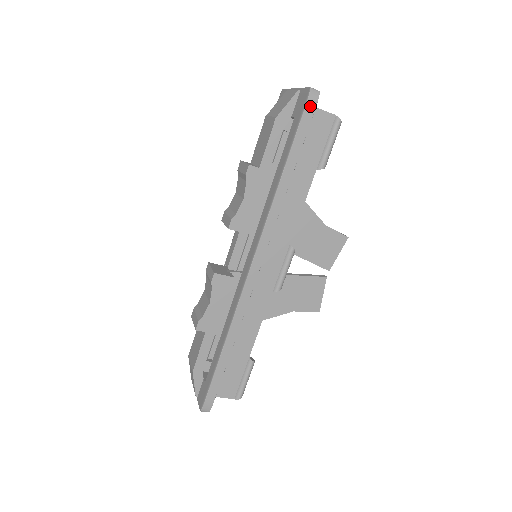
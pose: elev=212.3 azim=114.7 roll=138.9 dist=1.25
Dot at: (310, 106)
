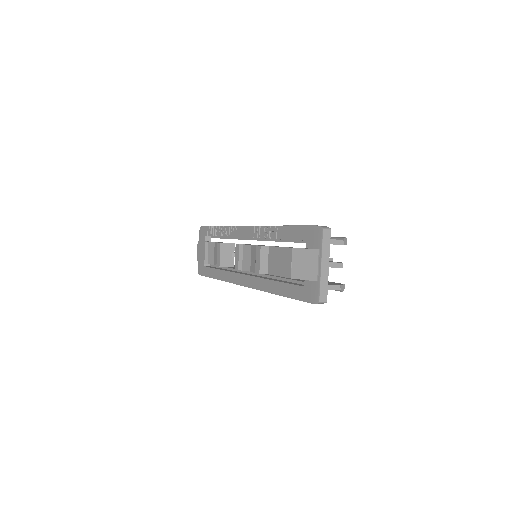
Dot at: occluded
